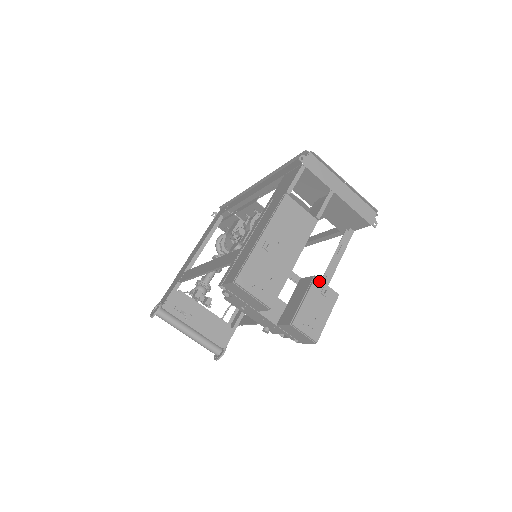
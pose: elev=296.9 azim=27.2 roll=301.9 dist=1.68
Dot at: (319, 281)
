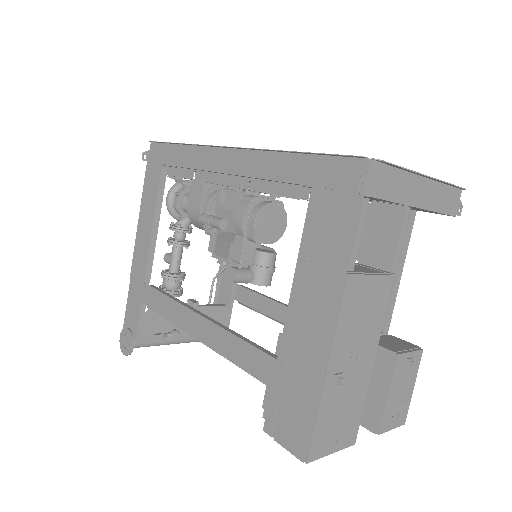
Dot at: (402, 357)
